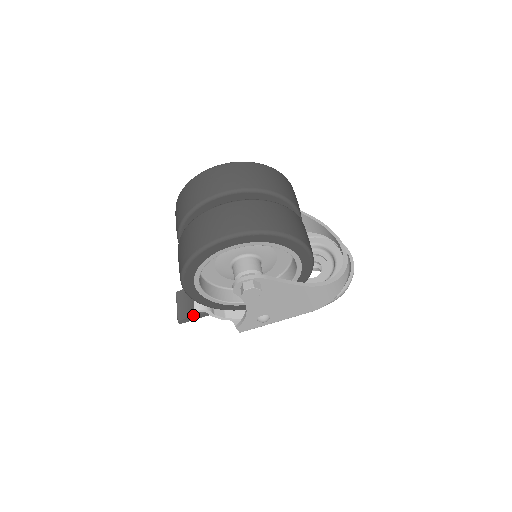
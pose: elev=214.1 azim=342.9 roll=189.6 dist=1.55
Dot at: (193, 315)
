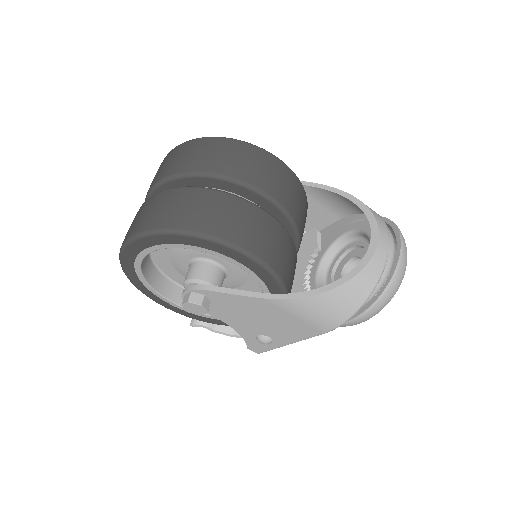
Dot at: occluded
